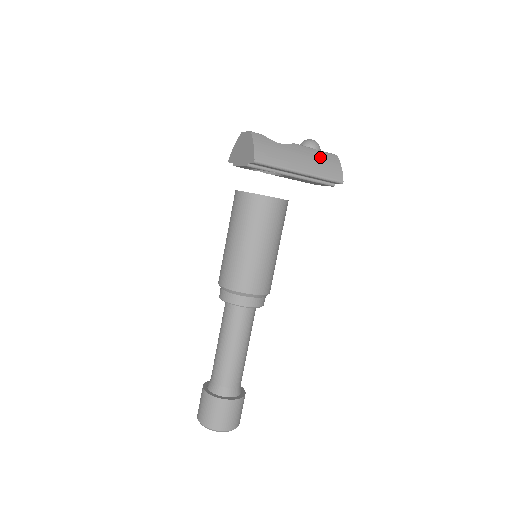
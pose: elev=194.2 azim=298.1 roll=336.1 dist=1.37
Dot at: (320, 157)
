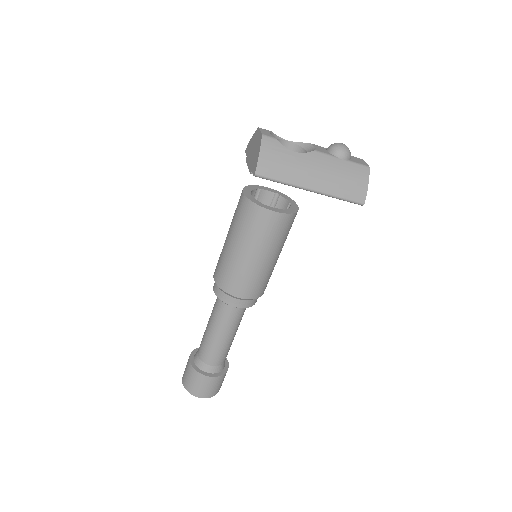
Dot at: (343, 171)
